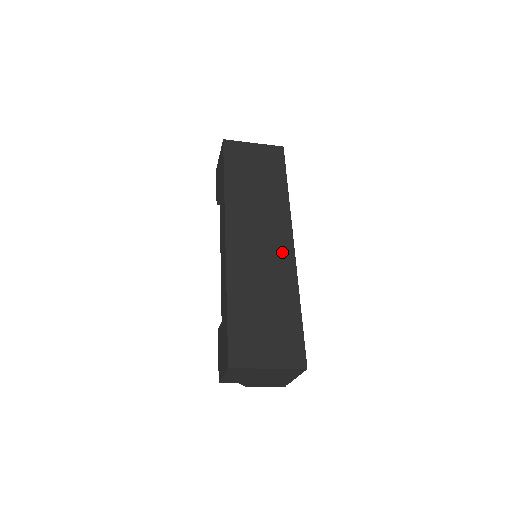
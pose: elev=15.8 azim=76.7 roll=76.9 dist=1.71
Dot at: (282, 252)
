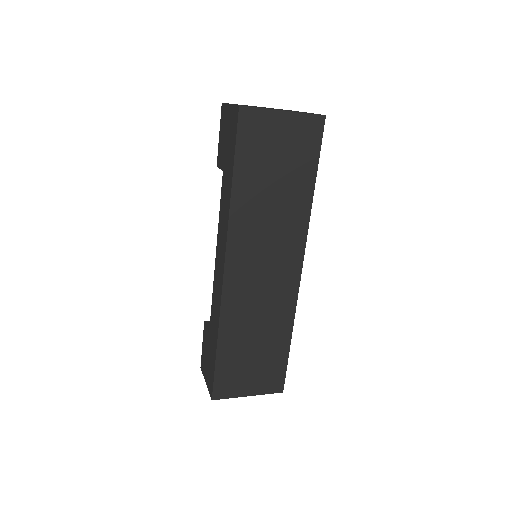
Dot at: (286, 282)
